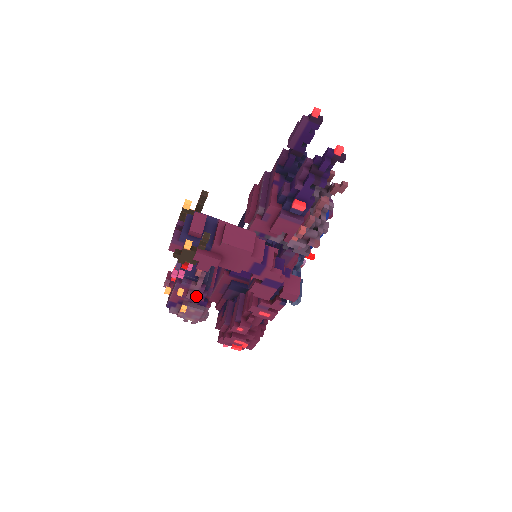
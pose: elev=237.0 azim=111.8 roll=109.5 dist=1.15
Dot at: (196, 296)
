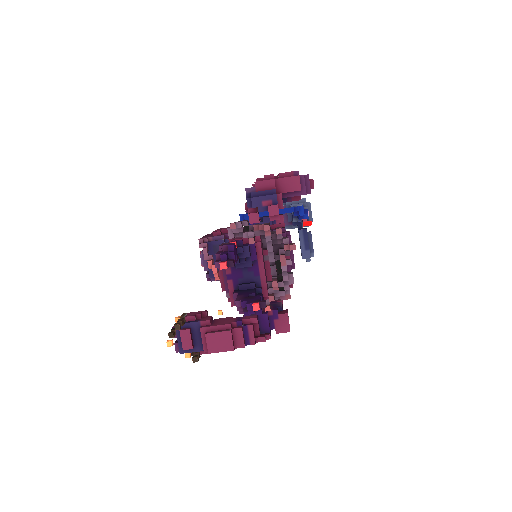
Dot at: occluded
